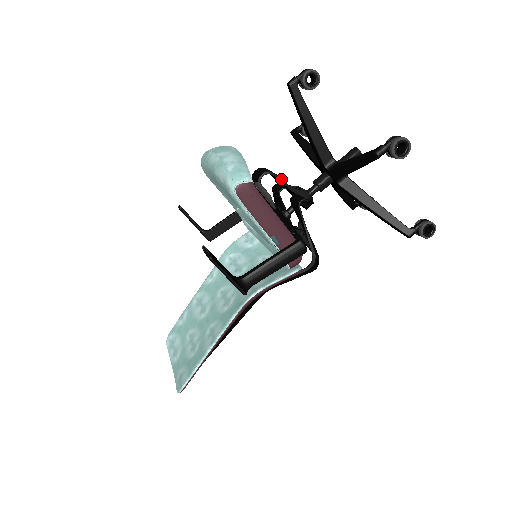
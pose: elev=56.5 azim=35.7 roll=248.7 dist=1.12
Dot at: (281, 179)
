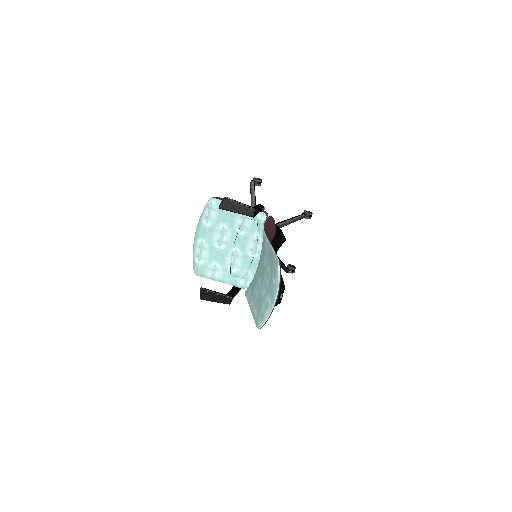
Dot at: occluded
